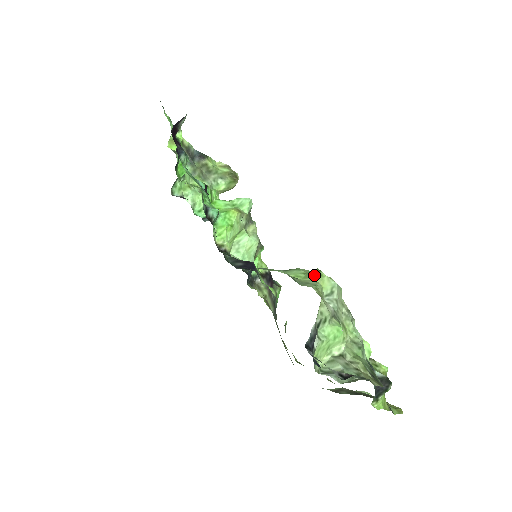
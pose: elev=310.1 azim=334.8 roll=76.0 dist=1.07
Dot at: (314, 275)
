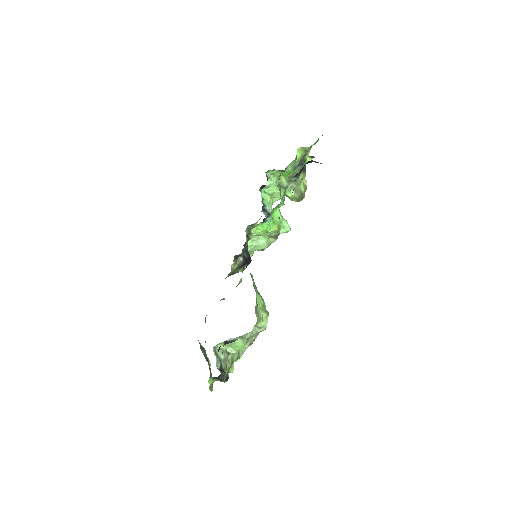
Dot at: (264, 313)
